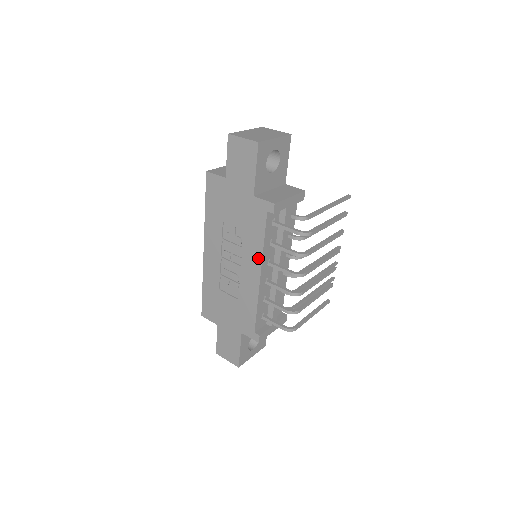
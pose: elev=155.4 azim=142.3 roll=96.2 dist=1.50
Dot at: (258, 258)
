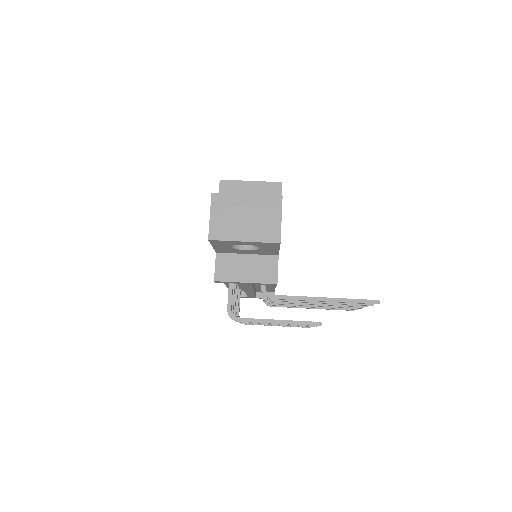
Dot at: occluded
